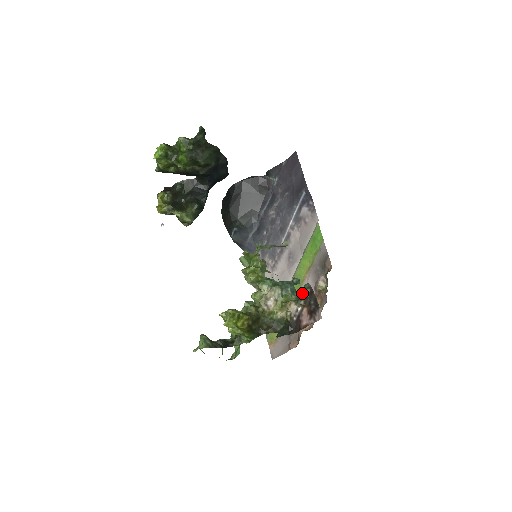
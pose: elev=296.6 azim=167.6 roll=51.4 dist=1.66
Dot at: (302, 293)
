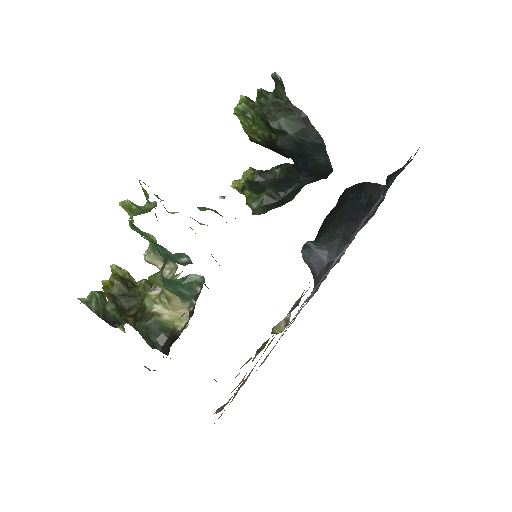
Dot at: occluded
